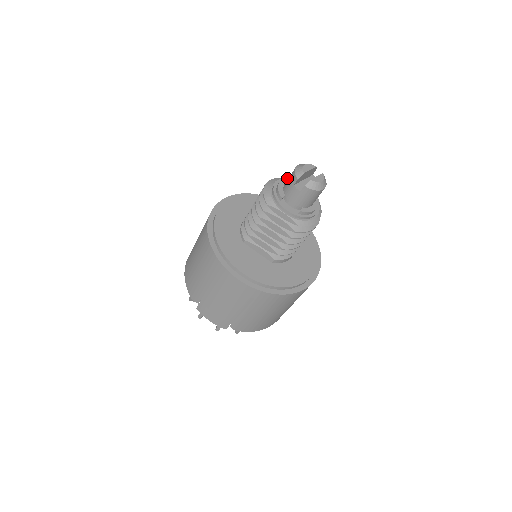
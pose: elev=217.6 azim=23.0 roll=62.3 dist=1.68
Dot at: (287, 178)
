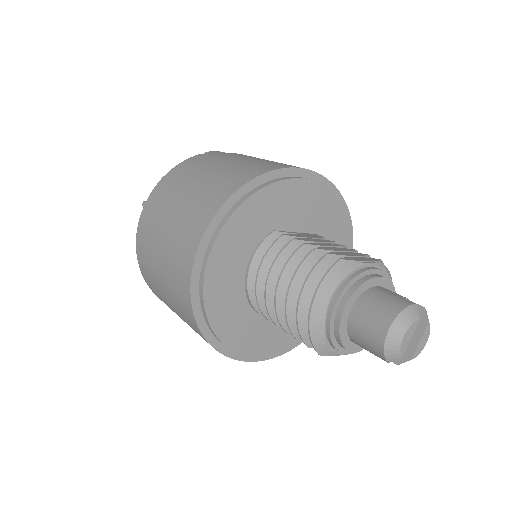
Dot at: (351, 298)
